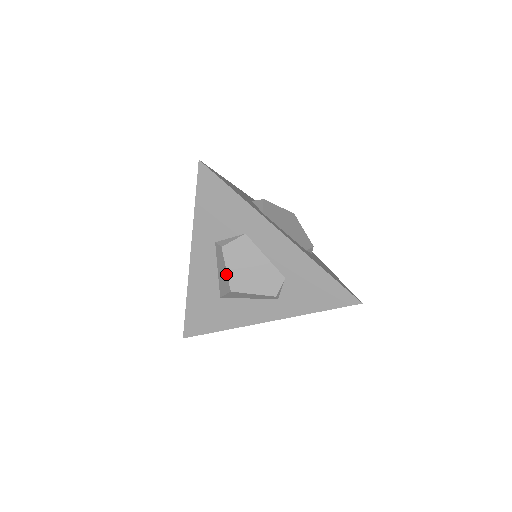
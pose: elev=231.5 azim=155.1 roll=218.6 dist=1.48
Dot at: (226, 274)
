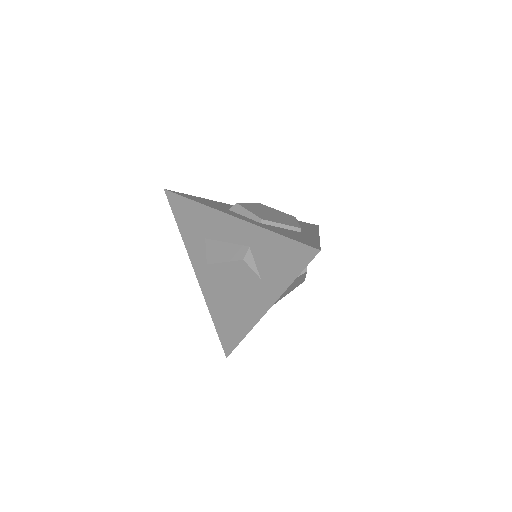
Dot at: (221, 261)
